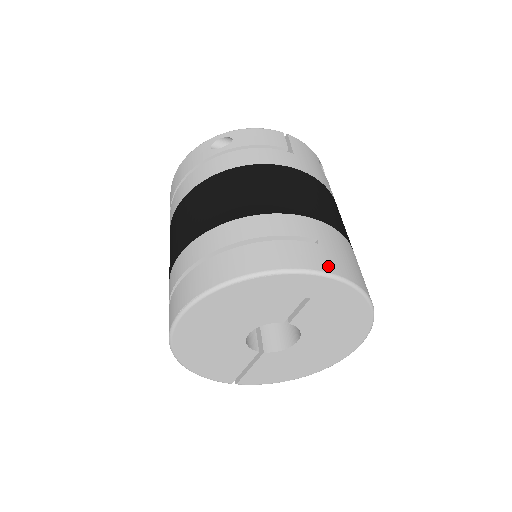
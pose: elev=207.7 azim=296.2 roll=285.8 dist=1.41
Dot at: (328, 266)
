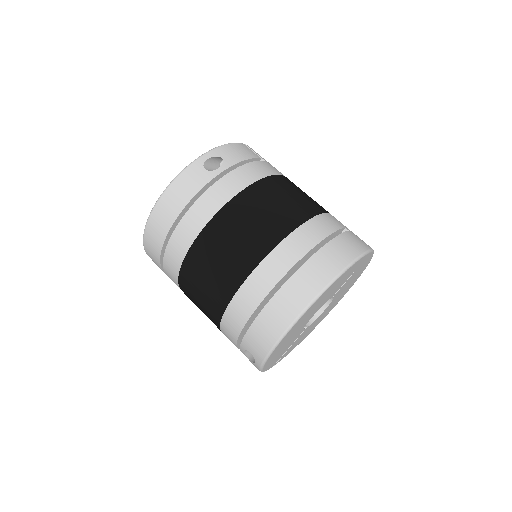
Dot at: (366, 244)
